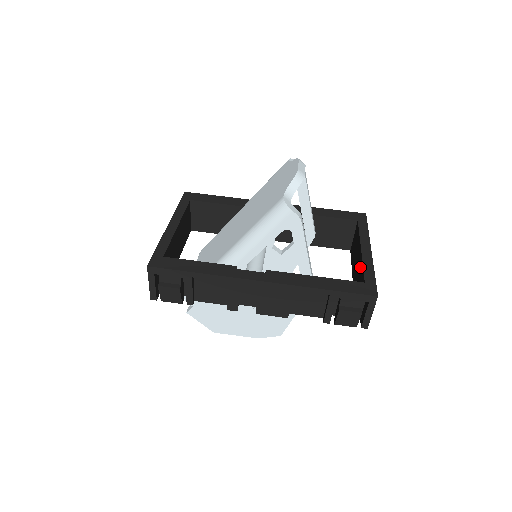
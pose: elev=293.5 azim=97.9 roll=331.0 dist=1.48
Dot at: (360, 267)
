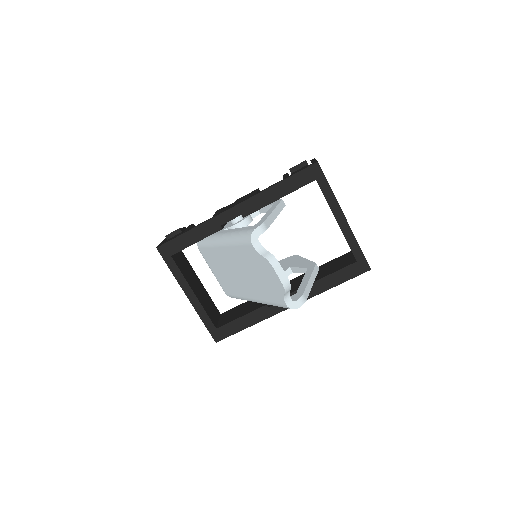
Dot at: occluded
